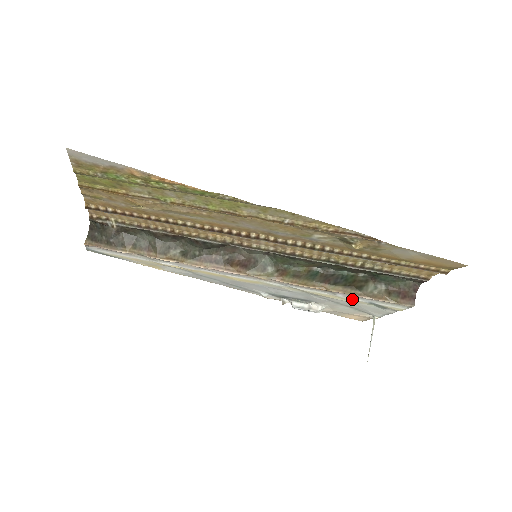
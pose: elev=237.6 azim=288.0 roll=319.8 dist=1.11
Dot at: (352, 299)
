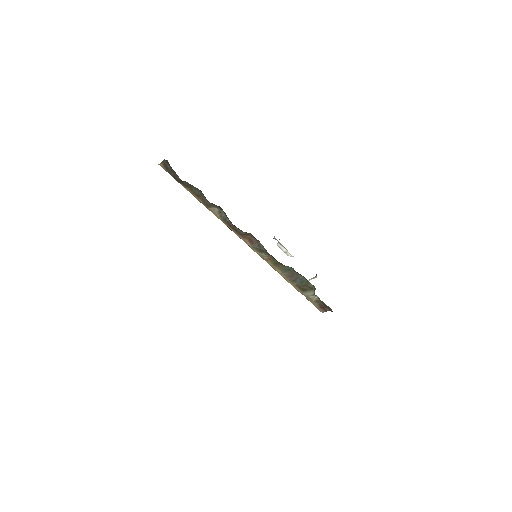
Dot at: occluded
